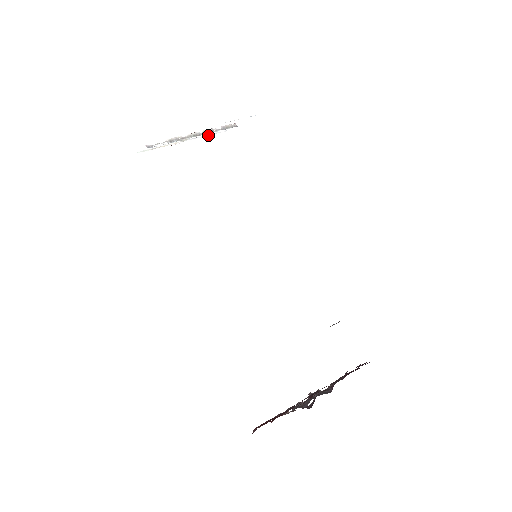
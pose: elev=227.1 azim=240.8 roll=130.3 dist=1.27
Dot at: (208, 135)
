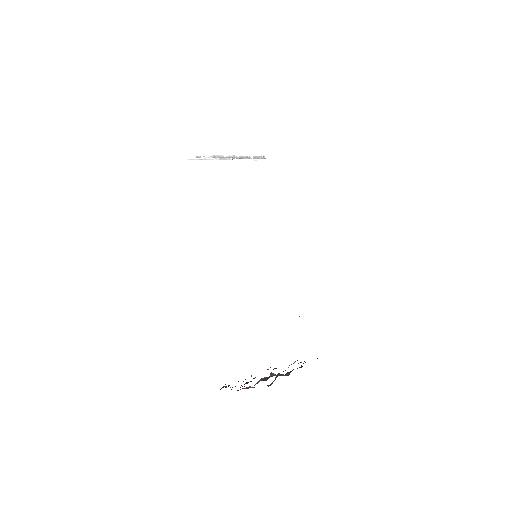
Dot at: occluded
